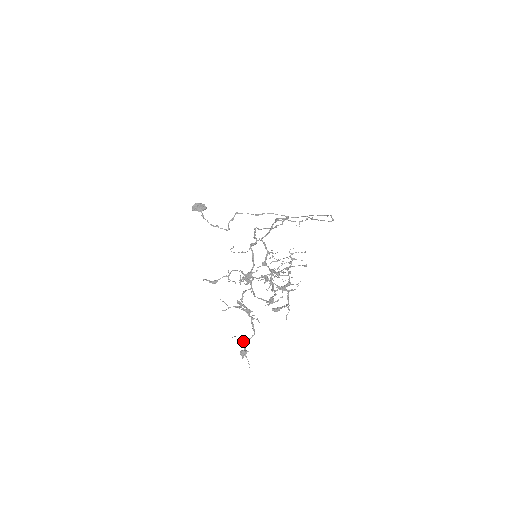
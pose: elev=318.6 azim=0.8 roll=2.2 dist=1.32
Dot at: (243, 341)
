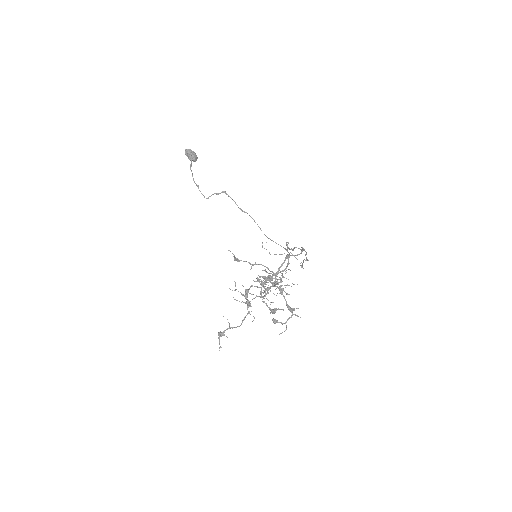
Dot at: occluded
